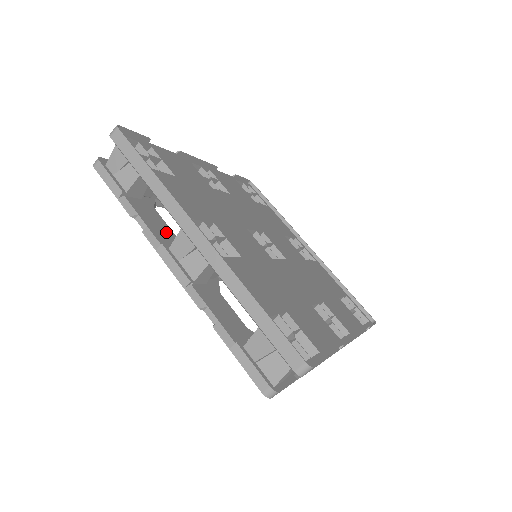
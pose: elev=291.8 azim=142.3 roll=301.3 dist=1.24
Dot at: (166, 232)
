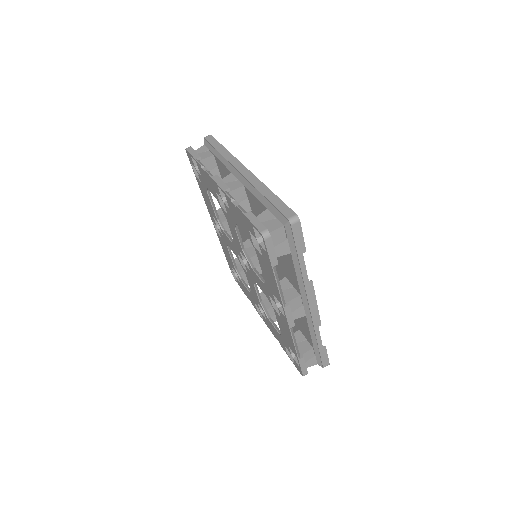
Dot at: occluded
